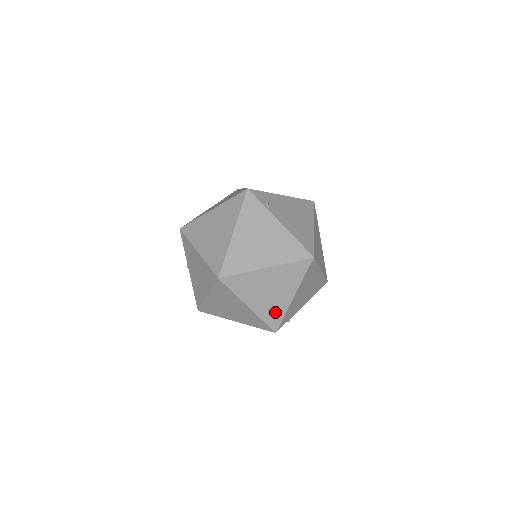
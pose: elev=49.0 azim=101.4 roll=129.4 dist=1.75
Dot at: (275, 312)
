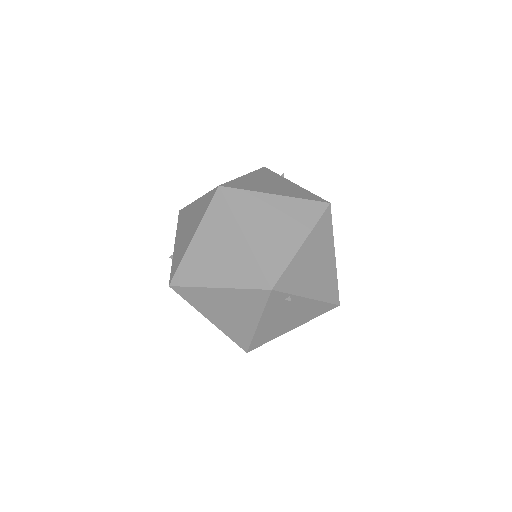
Dot at: (276, 257)
